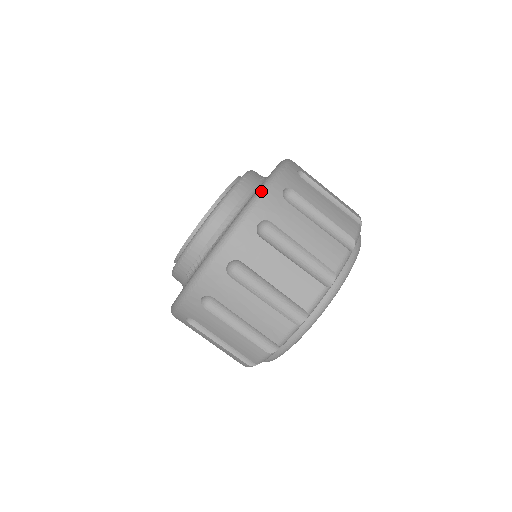
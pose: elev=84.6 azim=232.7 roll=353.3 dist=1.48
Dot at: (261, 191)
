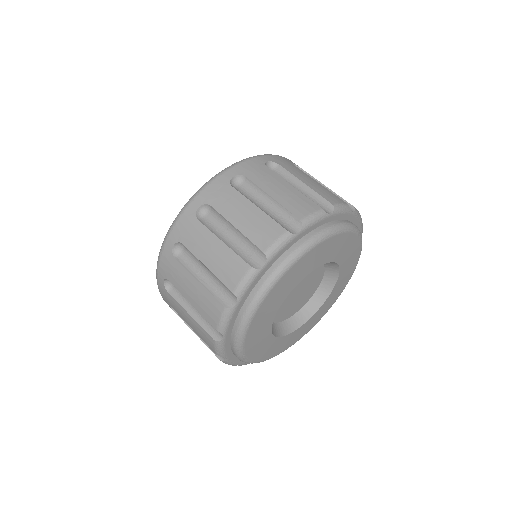
Dot at: occluded
